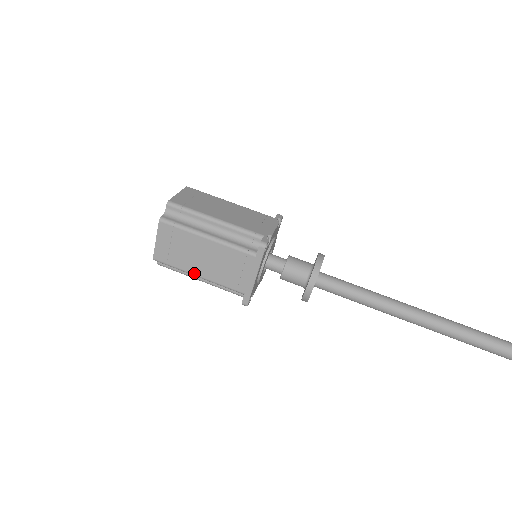
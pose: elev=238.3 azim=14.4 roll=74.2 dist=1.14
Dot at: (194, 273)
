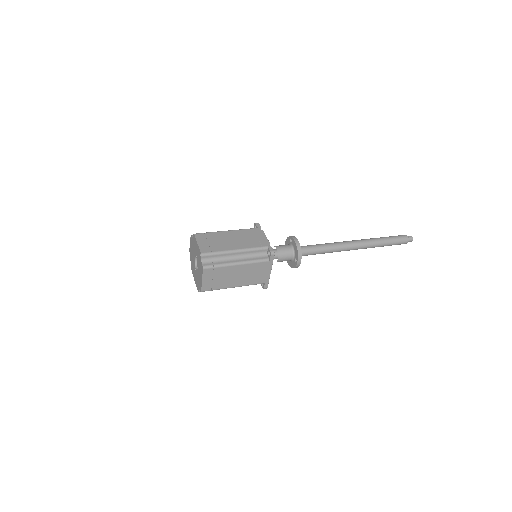
Dot at: (231, 287)
